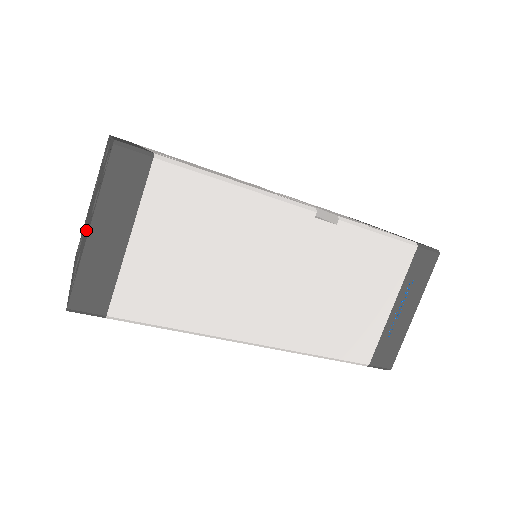
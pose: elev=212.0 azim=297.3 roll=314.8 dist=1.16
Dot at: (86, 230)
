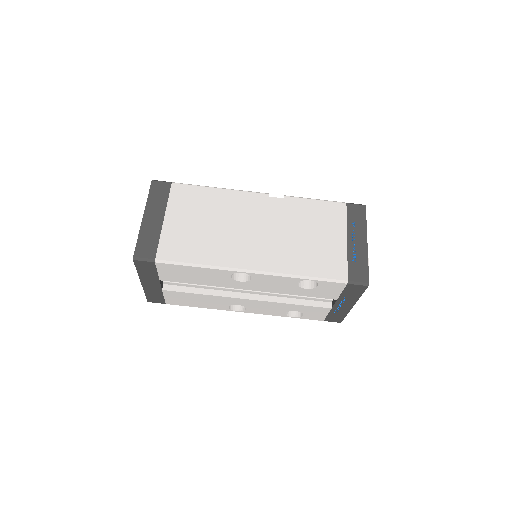
Dot at: occluded
